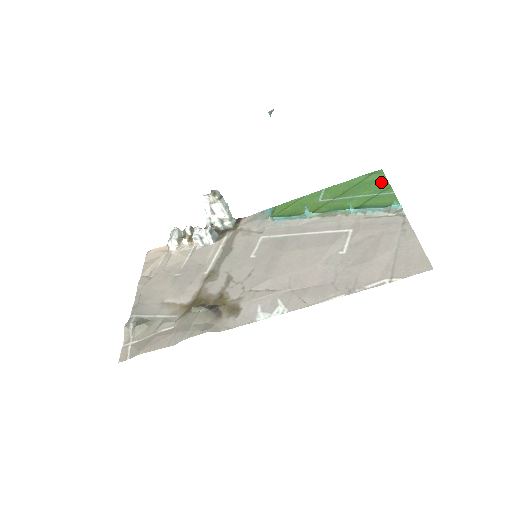
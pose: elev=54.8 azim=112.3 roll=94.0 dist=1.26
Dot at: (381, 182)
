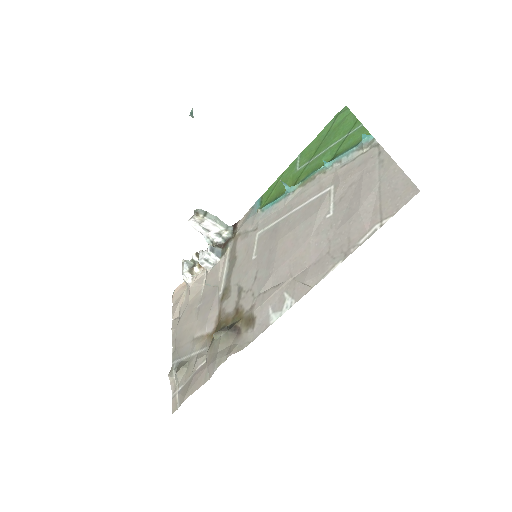
Dot at: (347, 120)
